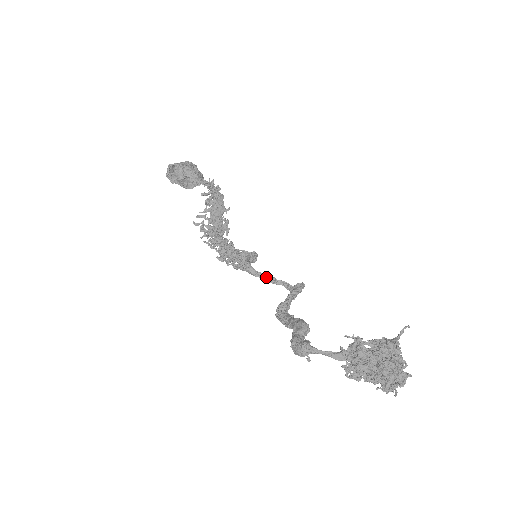
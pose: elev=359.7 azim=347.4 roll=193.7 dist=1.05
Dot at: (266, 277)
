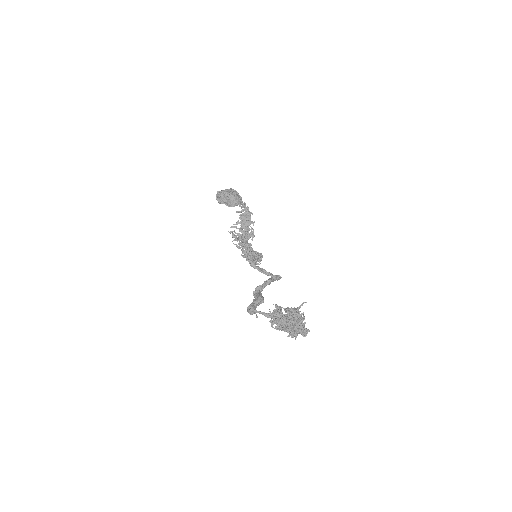
Dot at: (261, 270)
